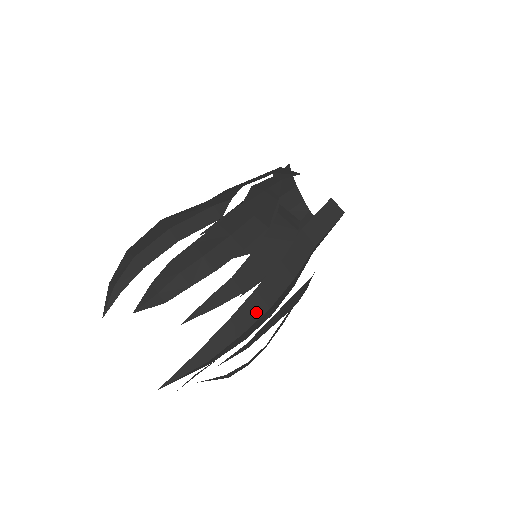
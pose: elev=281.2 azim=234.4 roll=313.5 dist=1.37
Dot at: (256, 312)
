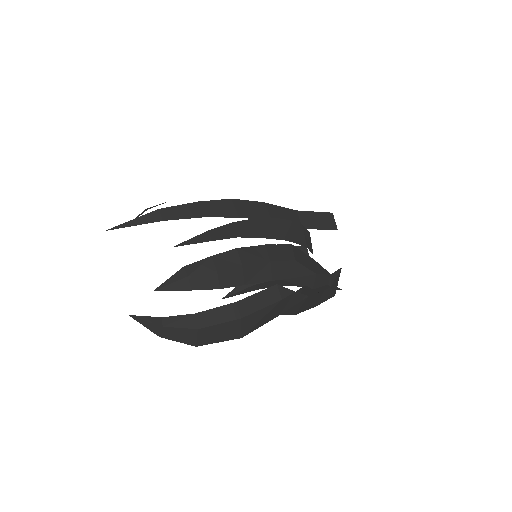
Dot at: occluded
